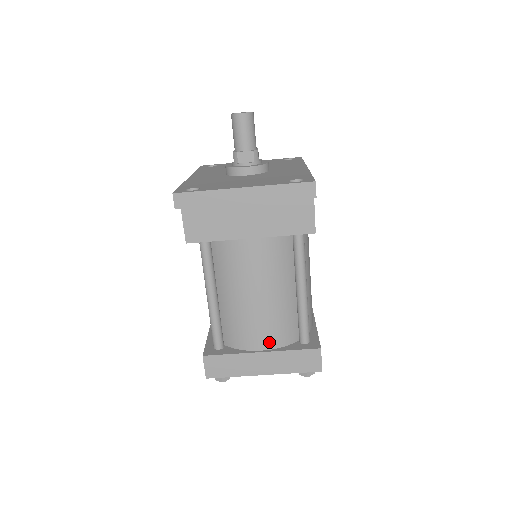
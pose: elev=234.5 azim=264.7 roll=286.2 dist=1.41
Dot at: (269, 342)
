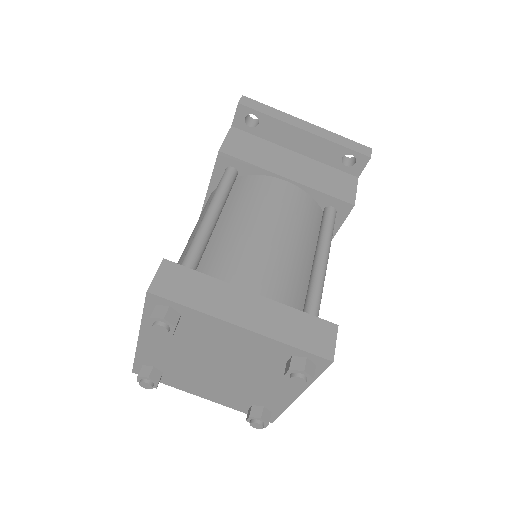
Dot at: (266, 289)
